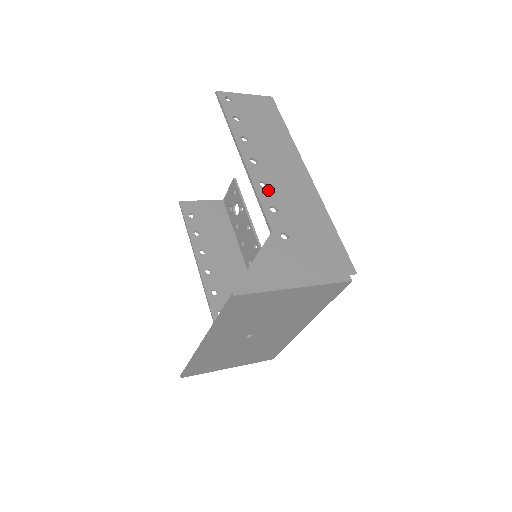
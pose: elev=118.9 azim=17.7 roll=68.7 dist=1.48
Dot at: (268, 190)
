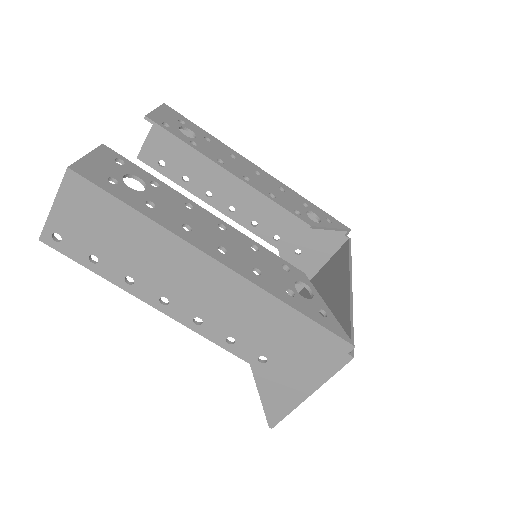
Dot at: (207, 324)
